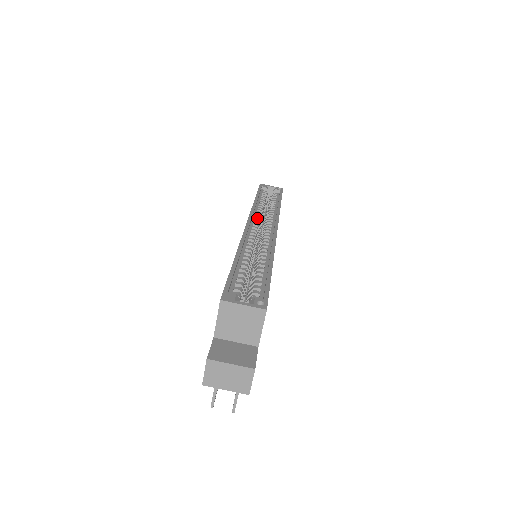
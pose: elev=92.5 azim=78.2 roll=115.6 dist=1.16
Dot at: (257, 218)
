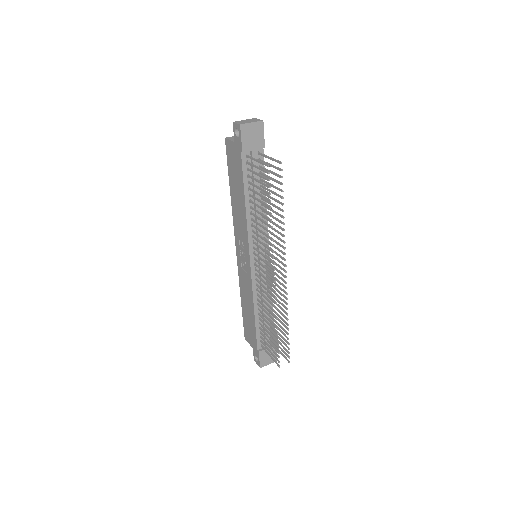
Dot at: occluded
